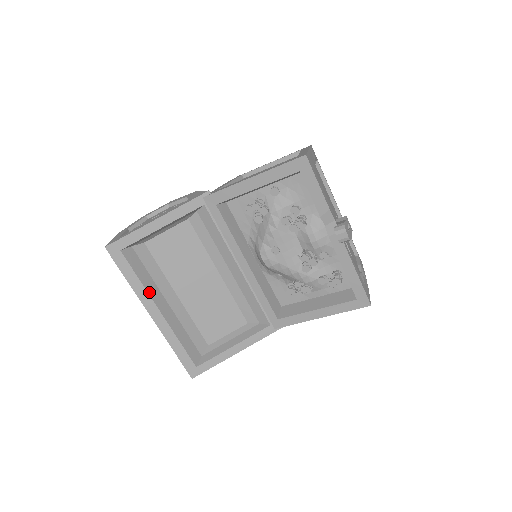
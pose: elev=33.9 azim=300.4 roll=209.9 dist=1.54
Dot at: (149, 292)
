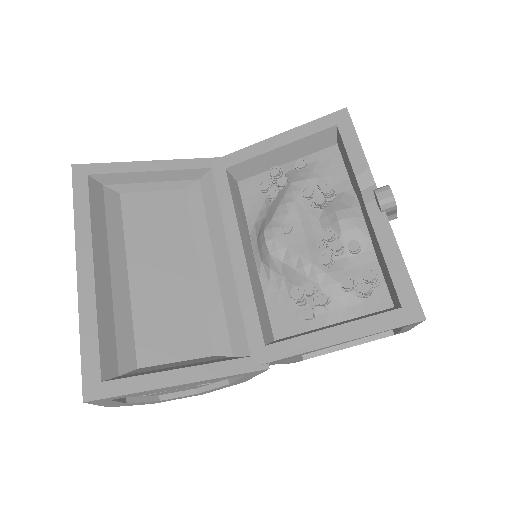
Dot at: (93, 236)
